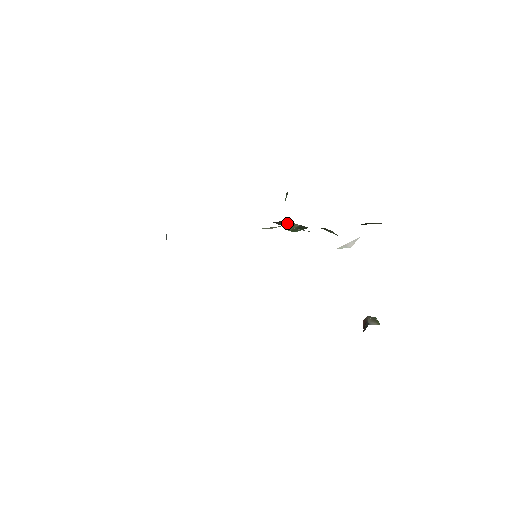
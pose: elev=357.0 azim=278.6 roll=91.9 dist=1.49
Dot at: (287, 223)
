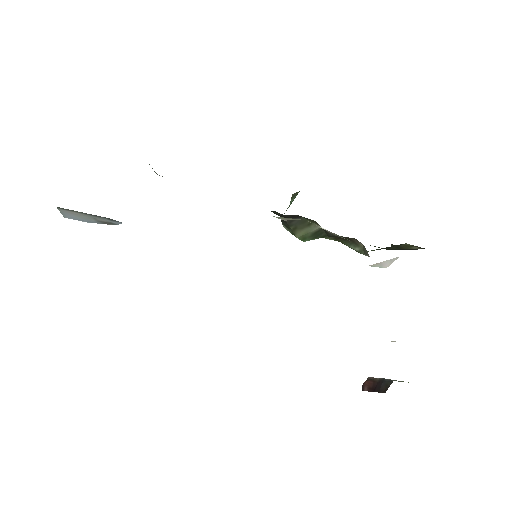
Dot at: (302, 223)
